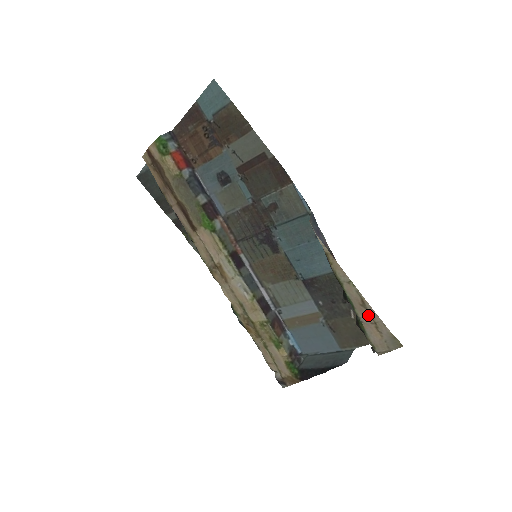
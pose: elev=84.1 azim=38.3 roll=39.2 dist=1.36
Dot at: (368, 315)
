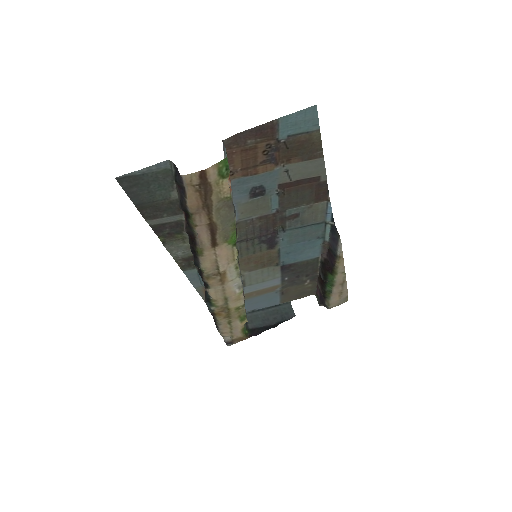
Dot at: (340, 289)
